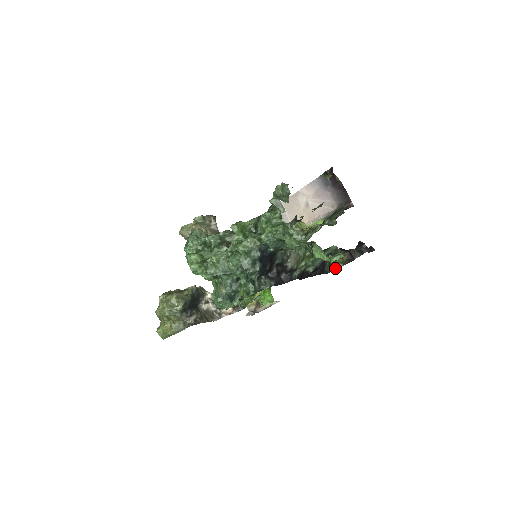
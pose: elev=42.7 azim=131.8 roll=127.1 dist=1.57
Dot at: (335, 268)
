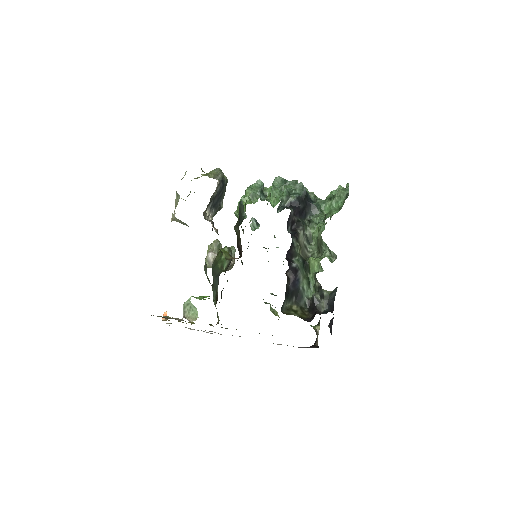
Dot at: (290, 314)
